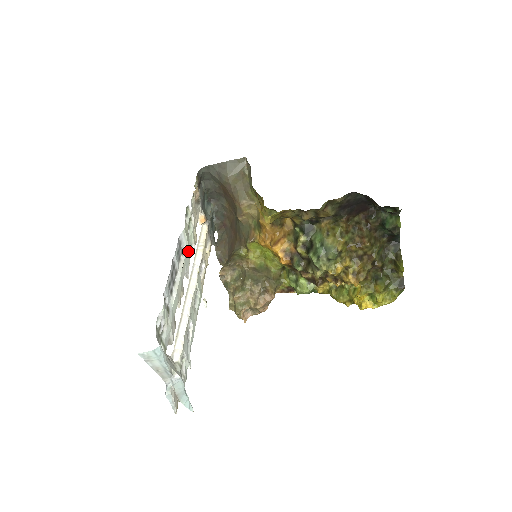
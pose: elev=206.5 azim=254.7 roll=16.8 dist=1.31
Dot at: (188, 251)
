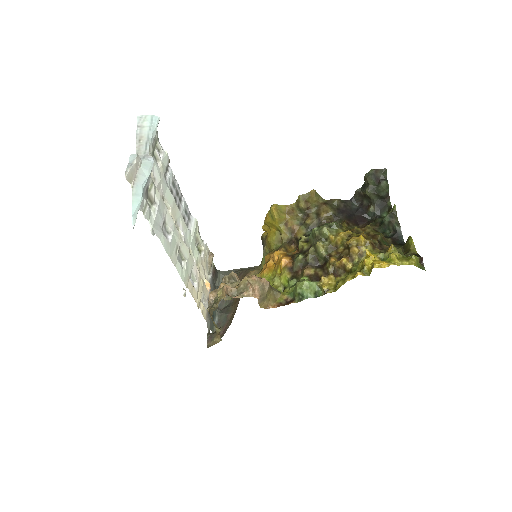
Dot at: (191, 242)
